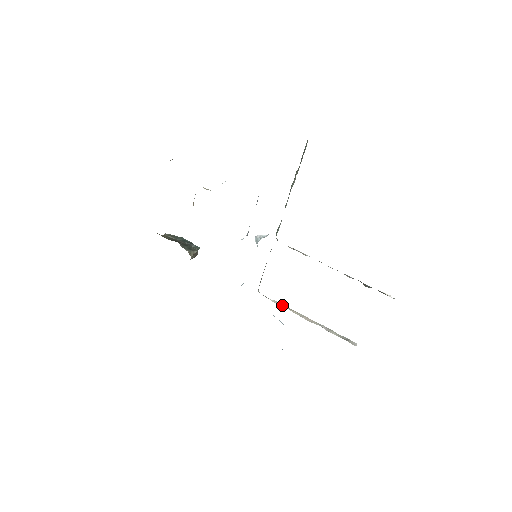
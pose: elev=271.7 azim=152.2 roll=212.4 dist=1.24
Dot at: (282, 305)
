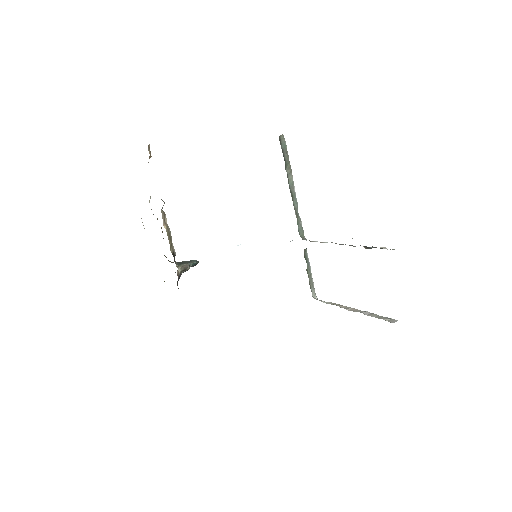
Dot at: (333, 304)
